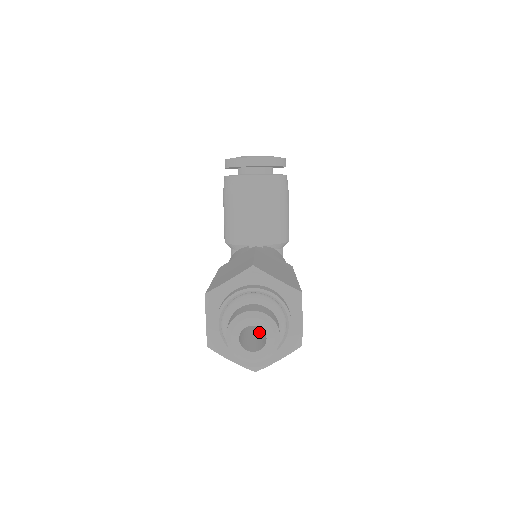
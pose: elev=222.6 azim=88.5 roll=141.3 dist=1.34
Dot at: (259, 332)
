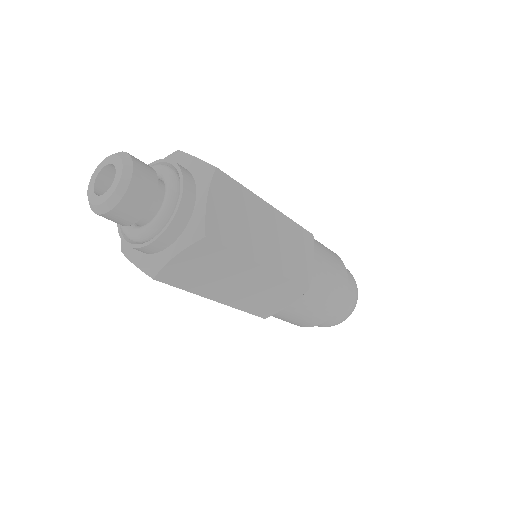
Dot at: occluded
